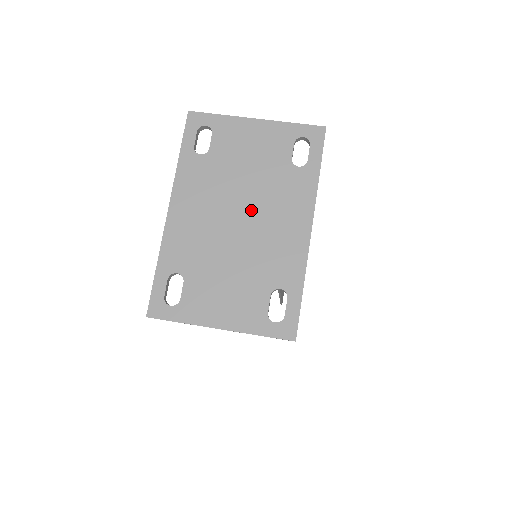
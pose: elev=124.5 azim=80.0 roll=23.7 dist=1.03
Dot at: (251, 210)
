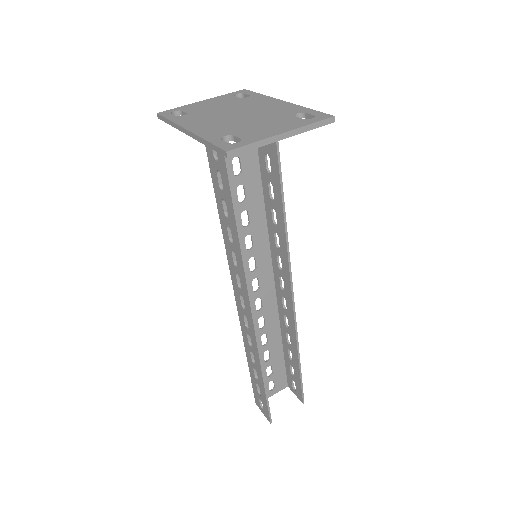
Dot at: (240, 111)
